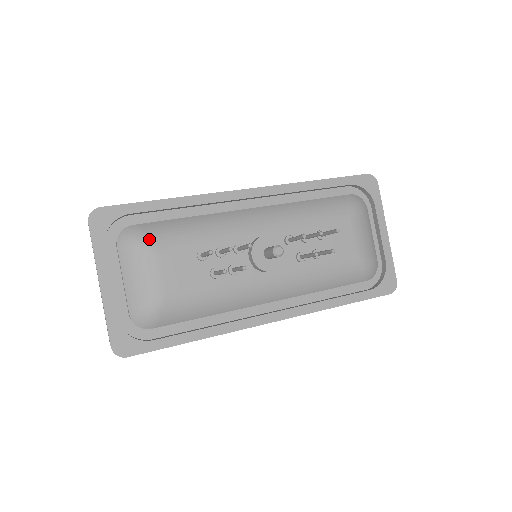
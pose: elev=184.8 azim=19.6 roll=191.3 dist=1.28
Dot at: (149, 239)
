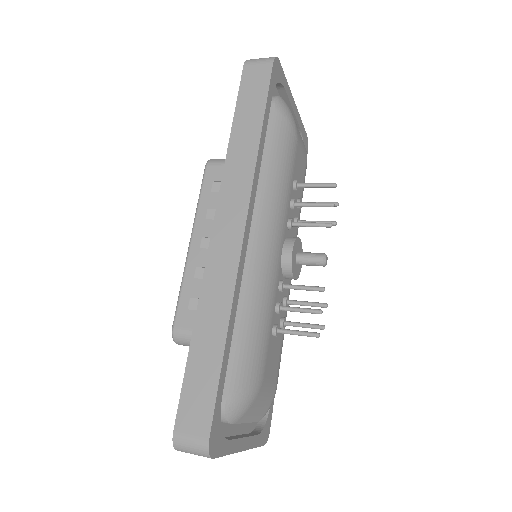
Dot at: (253, 386)
